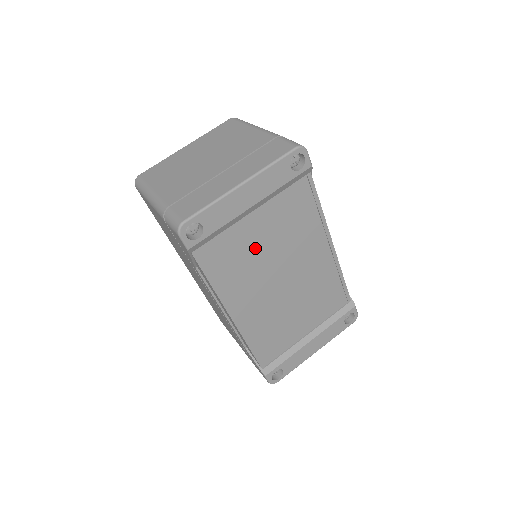
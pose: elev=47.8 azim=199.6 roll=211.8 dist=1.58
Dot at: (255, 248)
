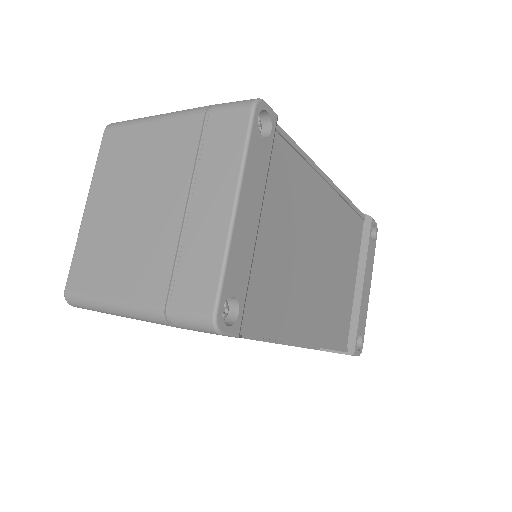
Dot at: (282, 259)
